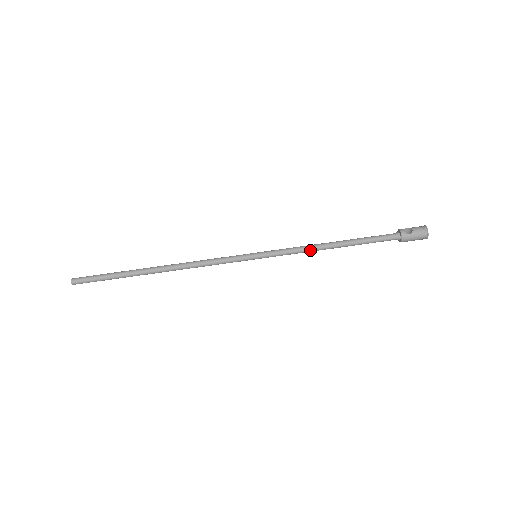
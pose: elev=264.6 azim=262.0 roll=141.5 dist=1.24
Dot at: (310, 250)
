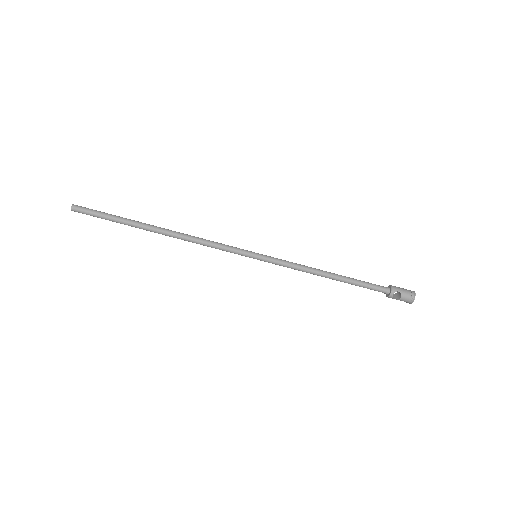
Dot at: (306, 272)
